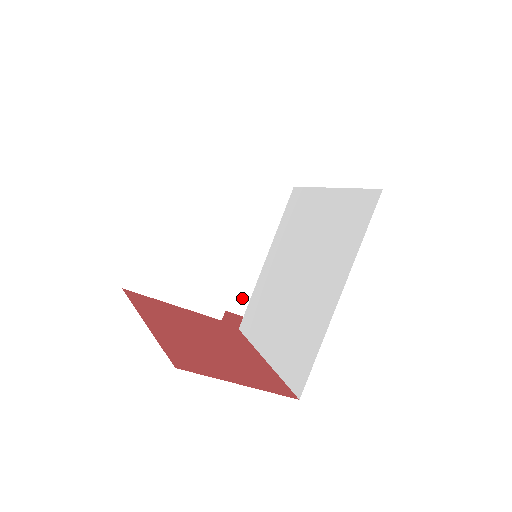
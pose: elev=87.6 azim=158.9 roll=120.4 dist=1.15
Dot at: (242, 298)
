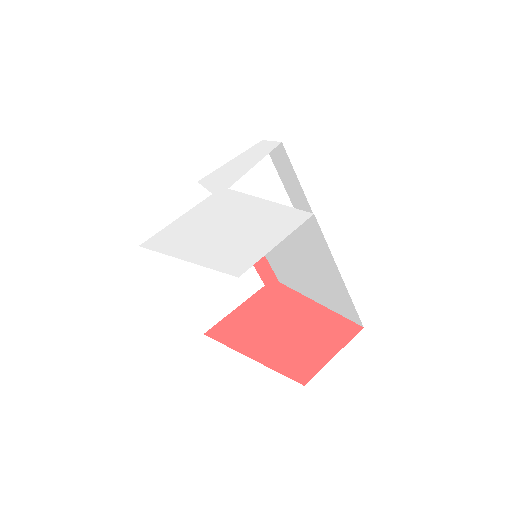
Dot at: occluded
